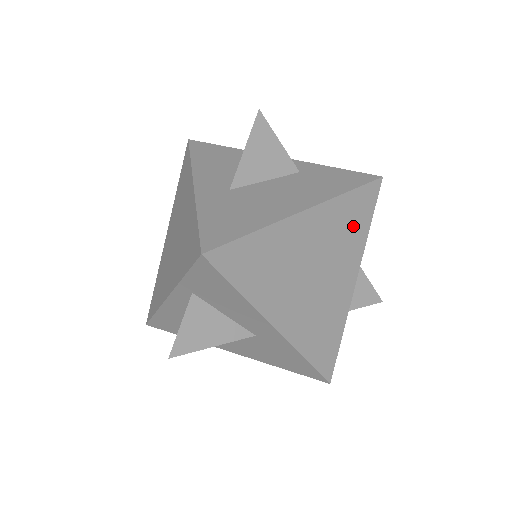
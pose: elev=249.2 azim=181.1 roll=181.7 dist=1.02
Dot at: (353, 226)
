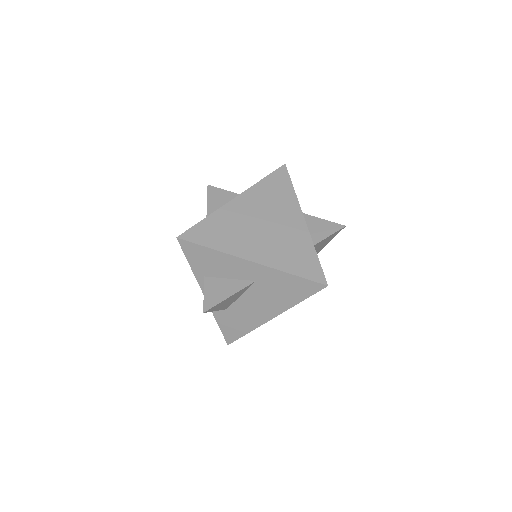
Dot at: (279, 193)
